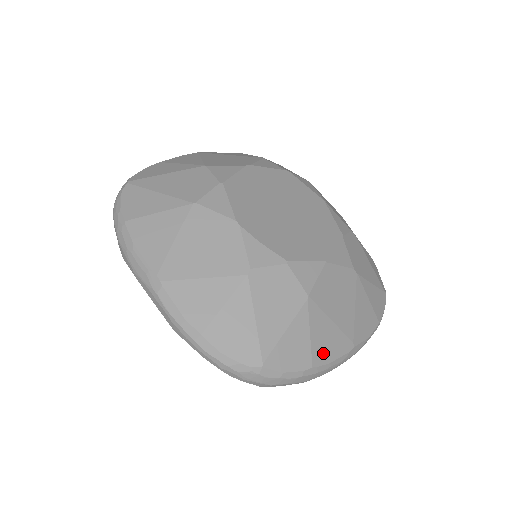
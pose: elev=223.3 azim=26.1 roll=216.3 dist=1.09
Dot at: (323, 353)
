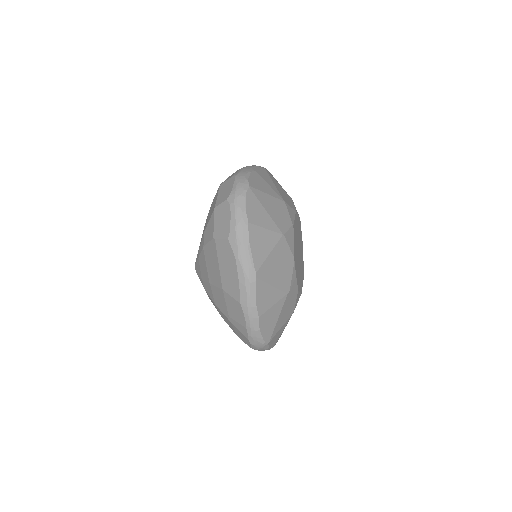
Dot at: occluded
